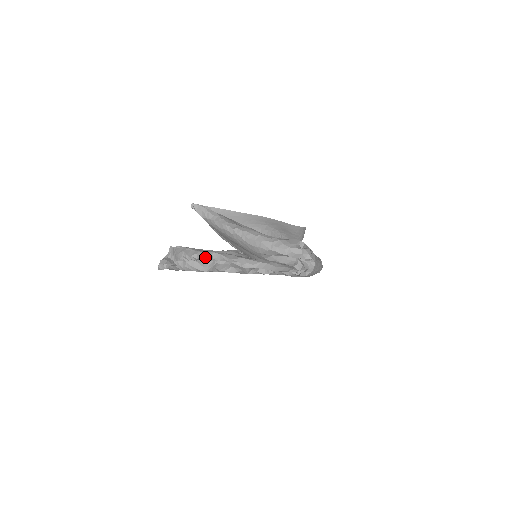
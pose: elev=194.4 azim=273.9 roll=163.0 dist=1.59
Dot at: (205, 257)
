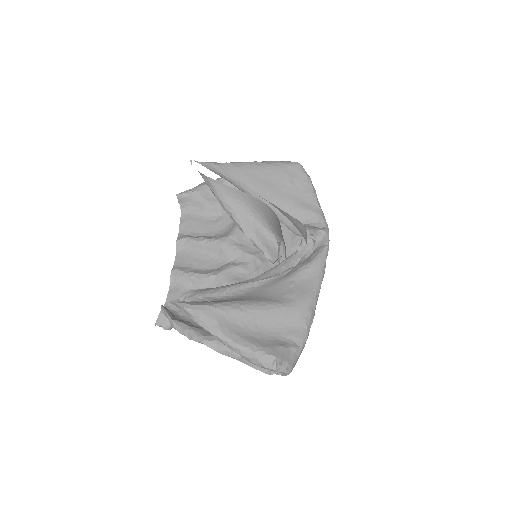
Dot at: (193, 340)
